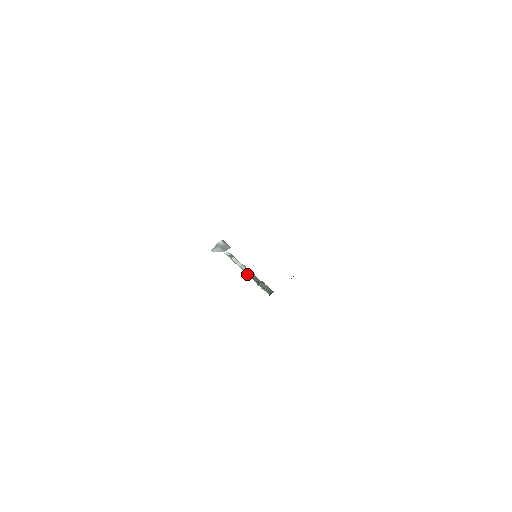
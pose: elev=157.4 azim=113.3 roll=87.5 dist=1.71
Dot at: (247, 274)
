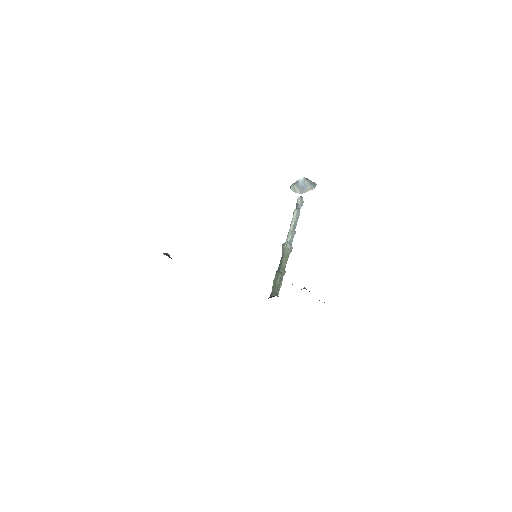
Dot at: (282, 248)
